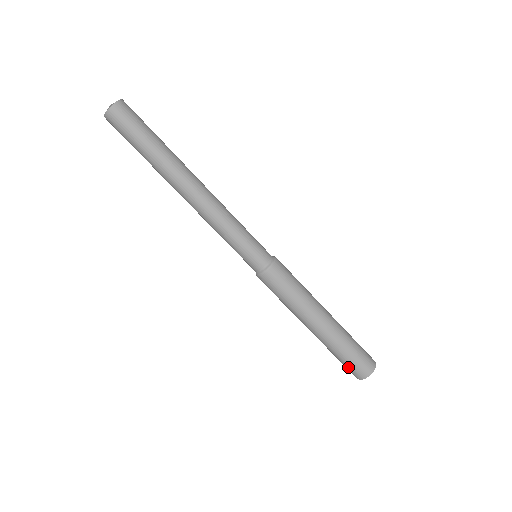
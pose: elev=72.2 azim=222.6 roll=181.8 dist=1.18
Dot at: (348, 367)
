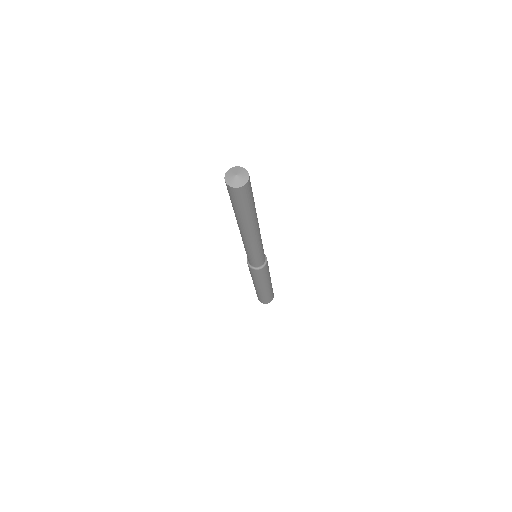
Dot at: (261, 299)
